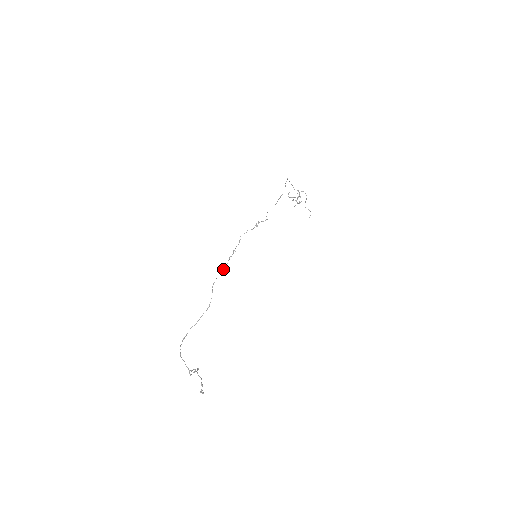
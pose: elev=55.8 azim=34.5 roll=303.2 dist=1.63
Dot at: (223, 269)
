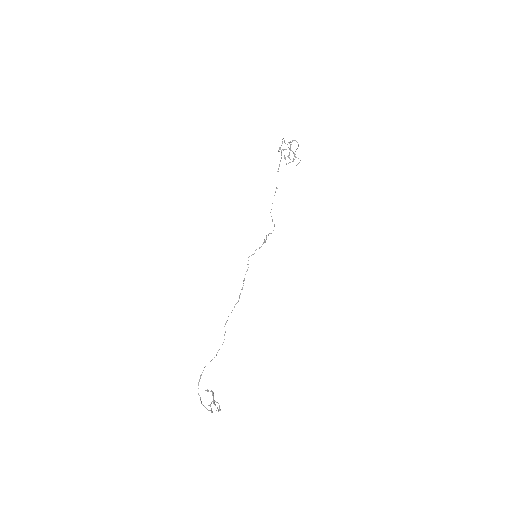
Dot at: (234, 306)
